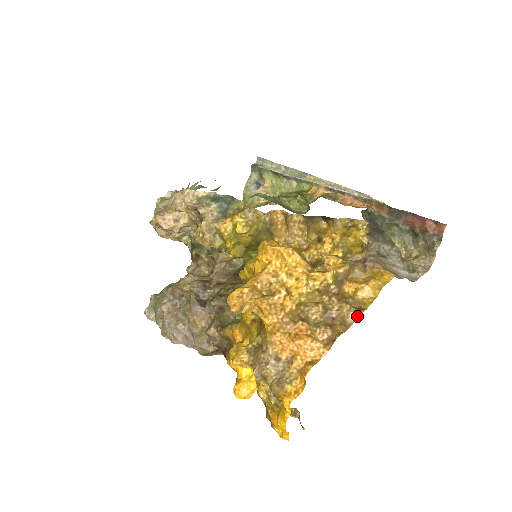
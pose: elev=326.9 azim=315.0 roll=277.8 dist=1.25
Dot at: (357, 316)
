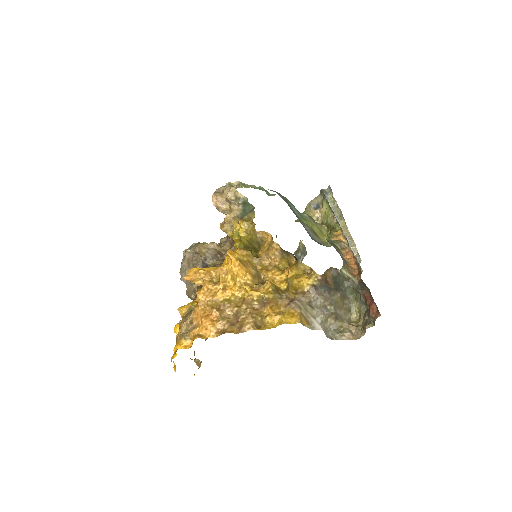
Dot at: (251, 329)
